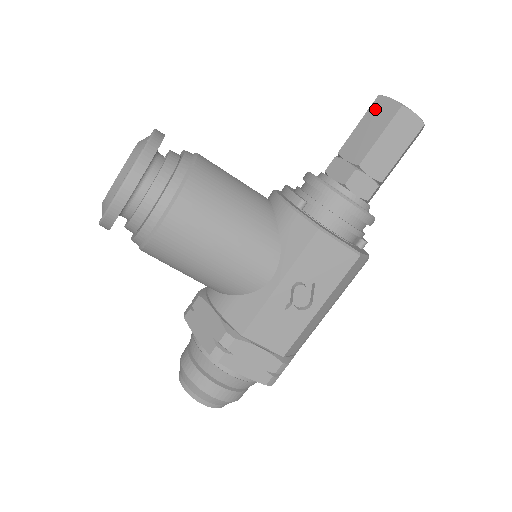
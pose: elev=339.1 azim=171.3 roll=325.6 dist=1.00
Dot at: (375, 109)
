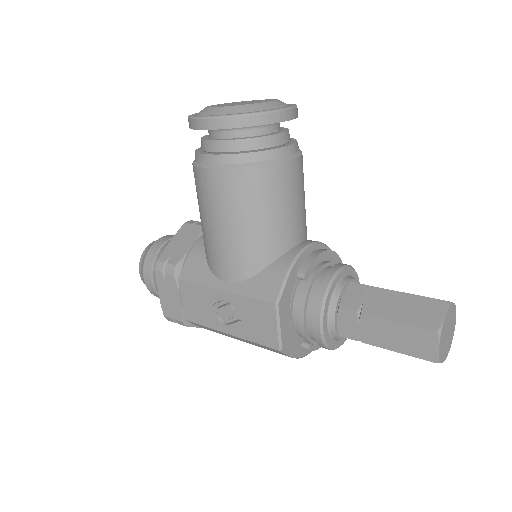
Dot at: (429, 304)
